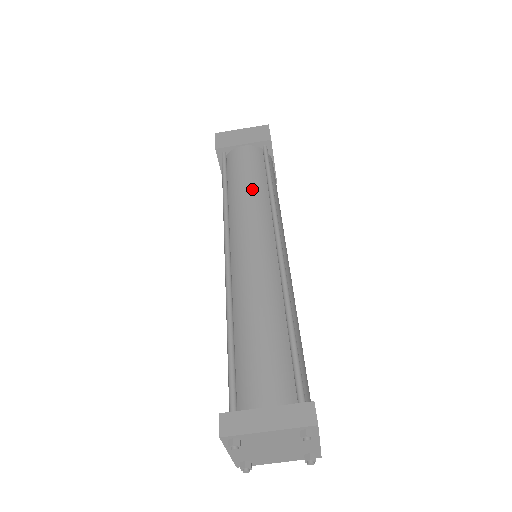
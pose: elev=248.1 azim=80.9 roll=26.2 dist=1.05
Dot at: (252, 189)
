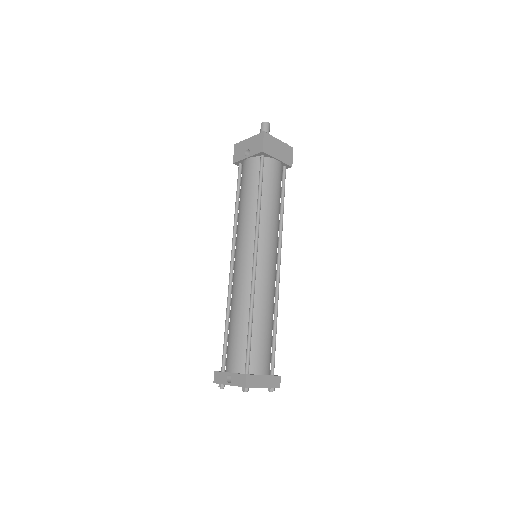
Dot at: (276, 211)
